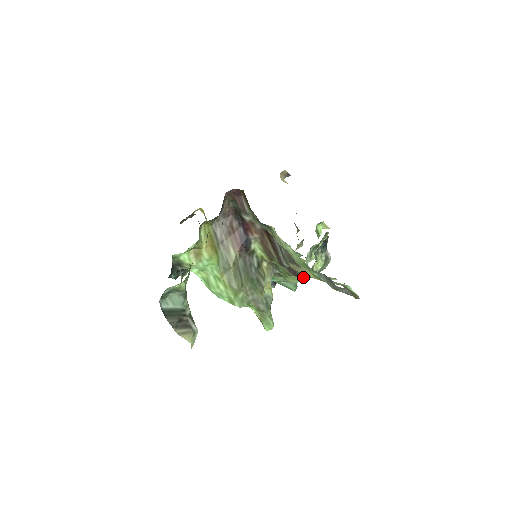
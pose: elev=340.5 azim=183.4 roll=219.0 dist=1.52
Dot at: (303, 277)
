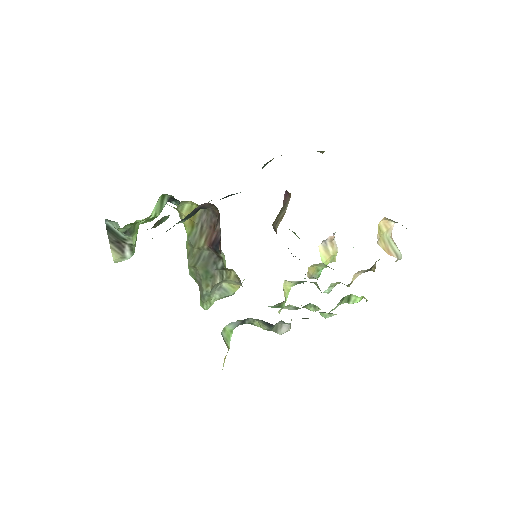
Dot at: occluded
